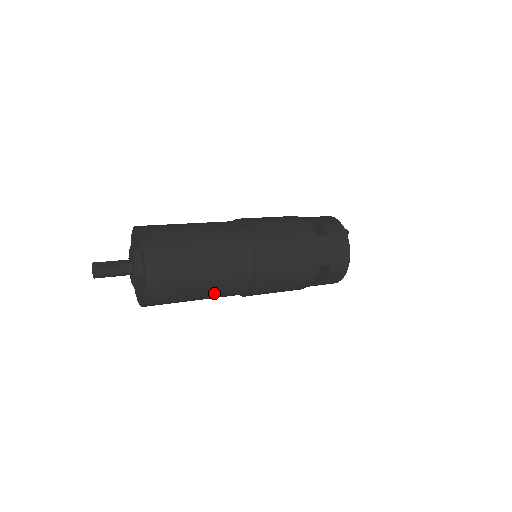
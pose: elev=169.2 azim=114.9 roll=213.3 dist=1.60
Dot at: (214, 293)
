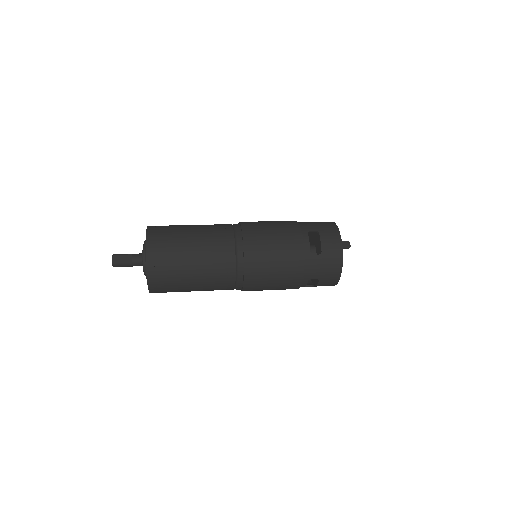
Dot at: (209, 290)
